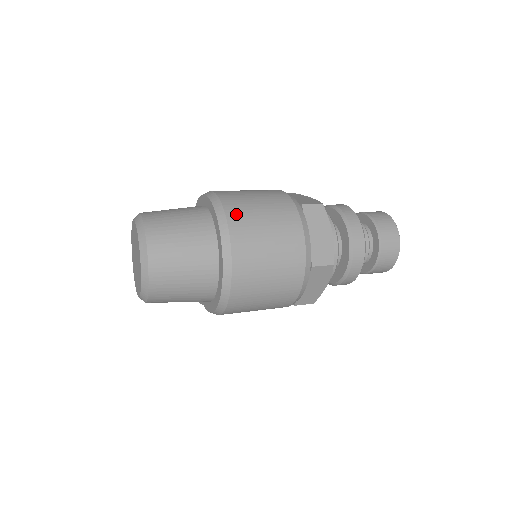
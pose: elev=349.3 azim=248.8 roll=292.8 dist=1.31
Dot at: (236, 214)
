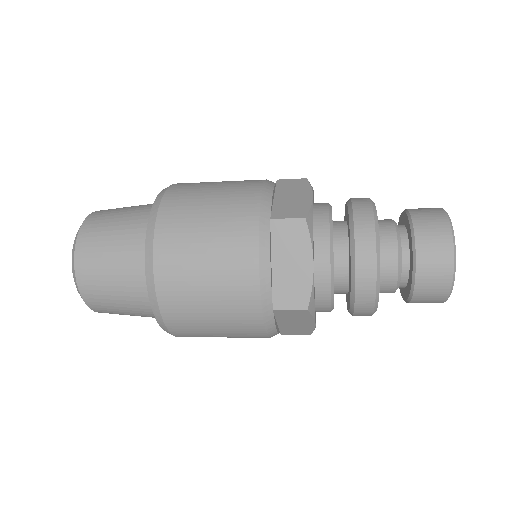
Dot at: (168, 235)
